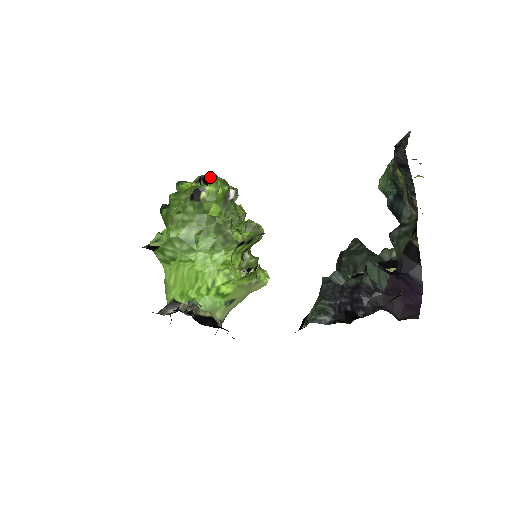
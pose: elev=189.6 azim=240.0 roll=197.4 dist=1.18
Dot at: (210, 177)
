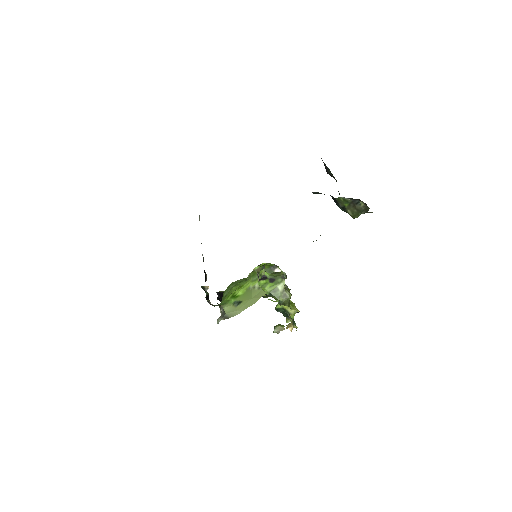
Dot at: occluded
